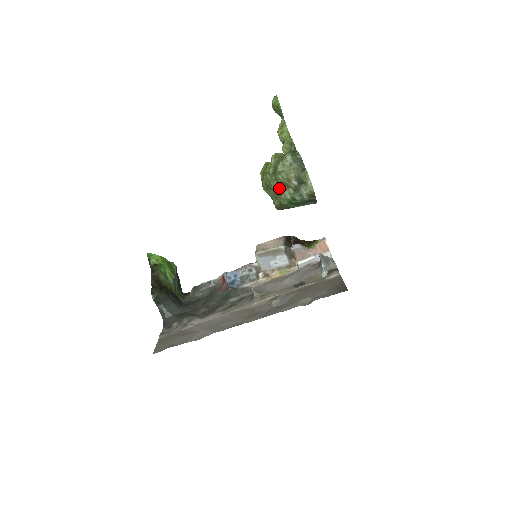
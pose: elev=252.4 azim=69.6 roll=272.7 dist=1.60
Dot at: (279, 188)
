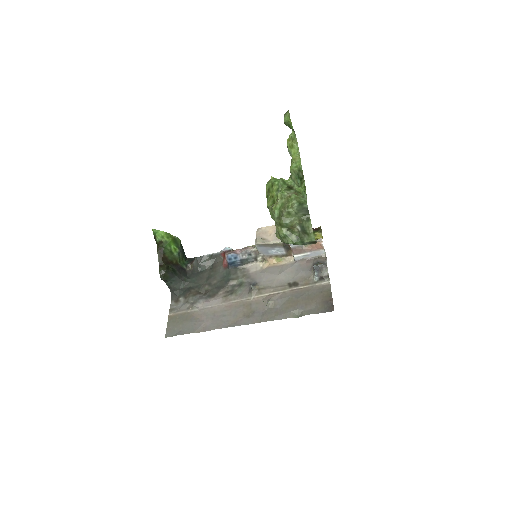
Dot at: (283, 234)
